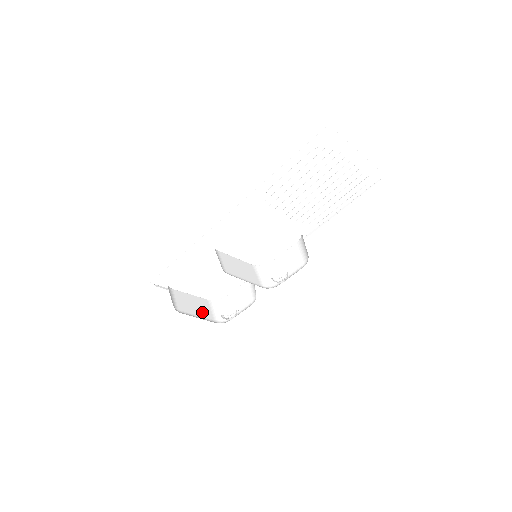
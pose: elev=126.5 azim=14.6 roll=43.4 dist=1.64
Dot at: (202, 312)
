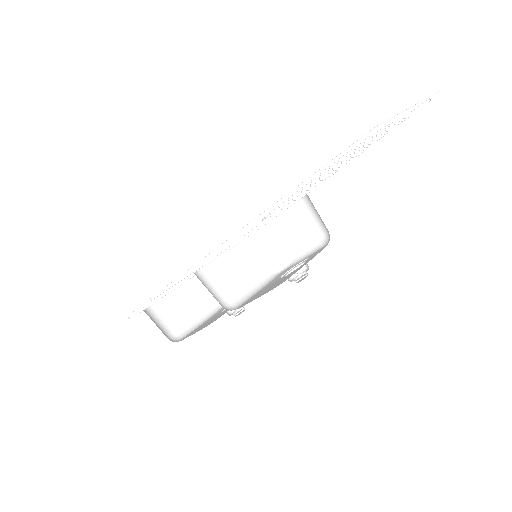
Dot at: (198, 305)
